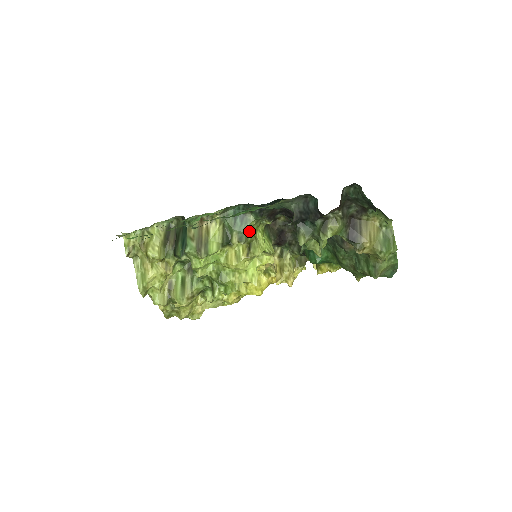
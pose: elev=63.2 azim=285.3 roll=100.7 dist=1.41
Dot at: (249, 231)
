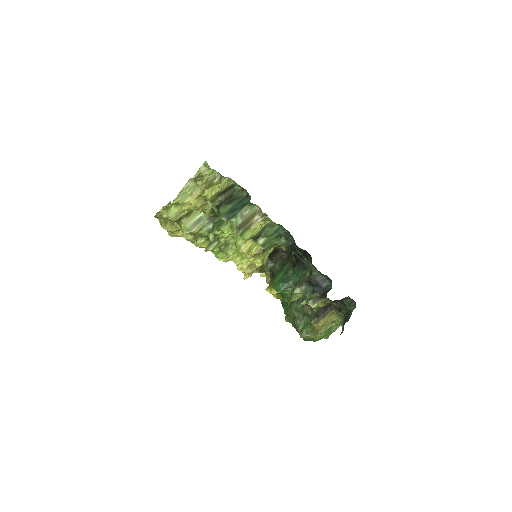
Dot at: (272, 245)
